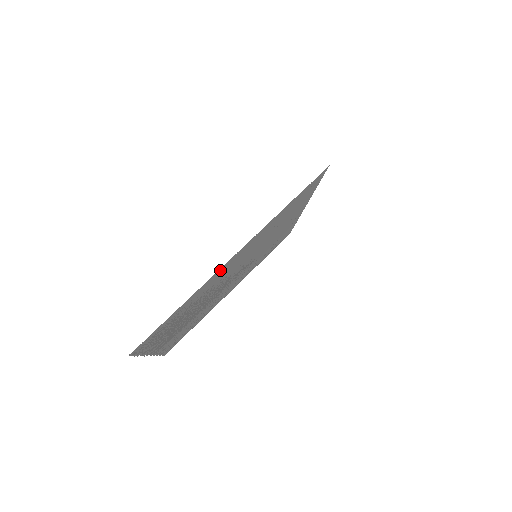
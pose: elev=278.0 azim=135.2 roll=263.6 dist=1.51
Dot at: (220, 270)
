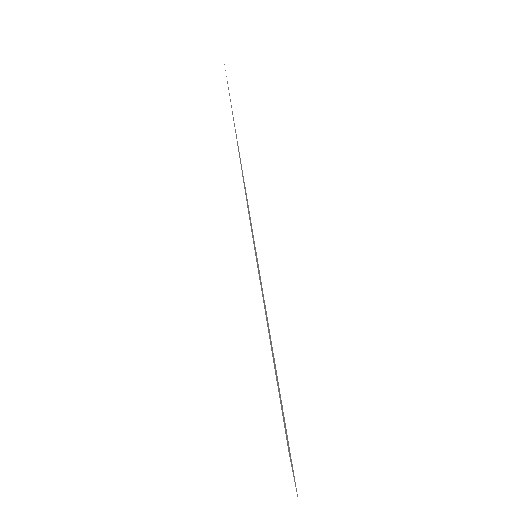
Dot at: occluded
